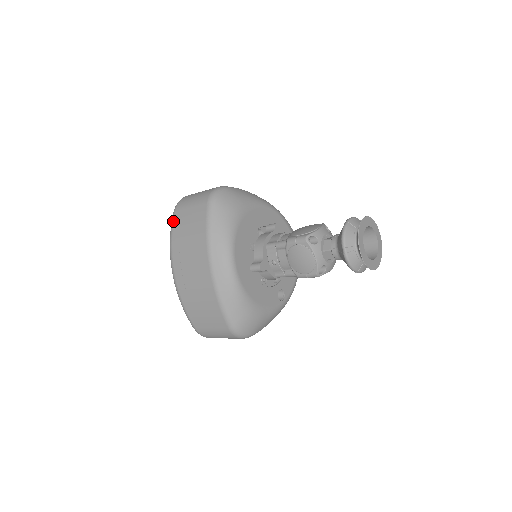
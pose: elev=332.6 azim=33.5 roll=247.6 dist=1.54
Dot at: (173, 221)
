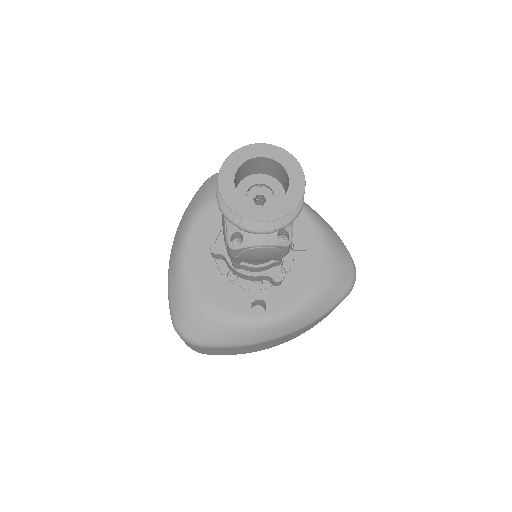
Dot at: occluded
